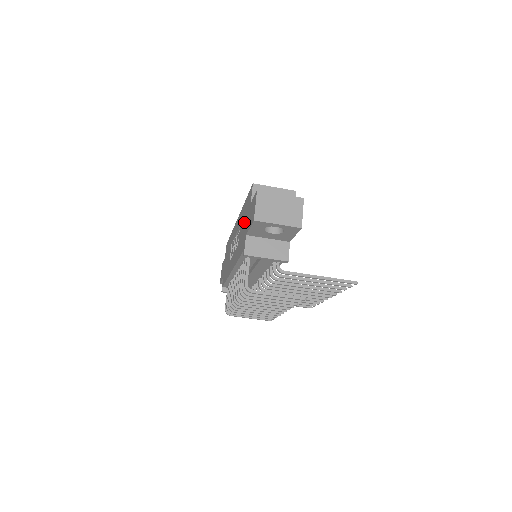
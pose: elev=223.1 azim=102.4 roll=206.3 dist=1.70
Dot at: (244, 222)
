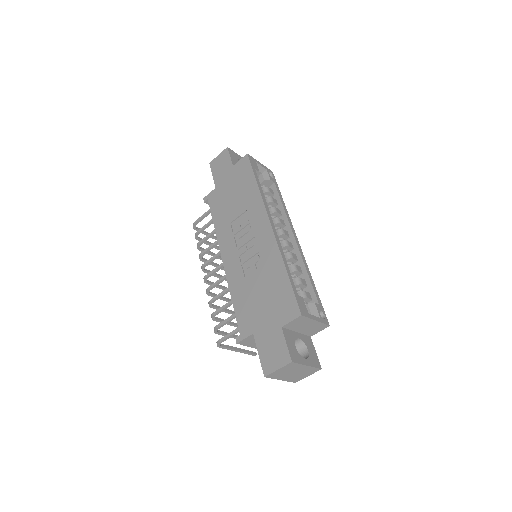
Dot at: (265, 301)
